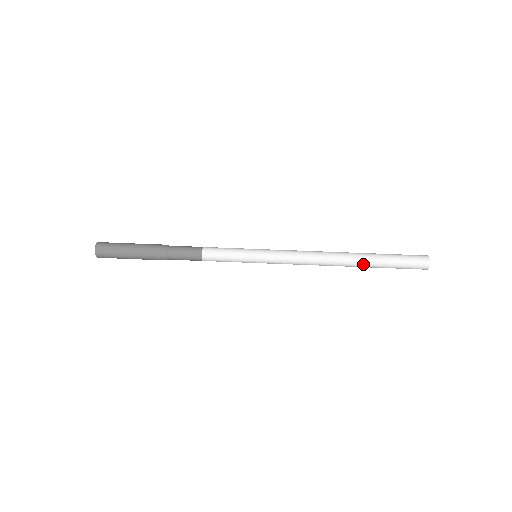
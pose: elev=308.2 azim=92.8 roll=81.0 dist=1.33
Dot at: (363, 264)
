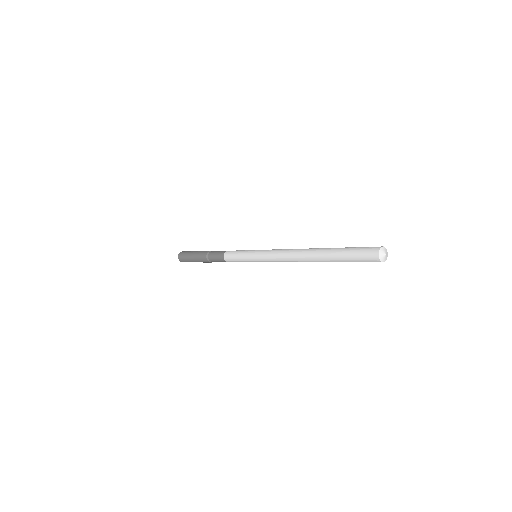
Dot at: (324, 249)
